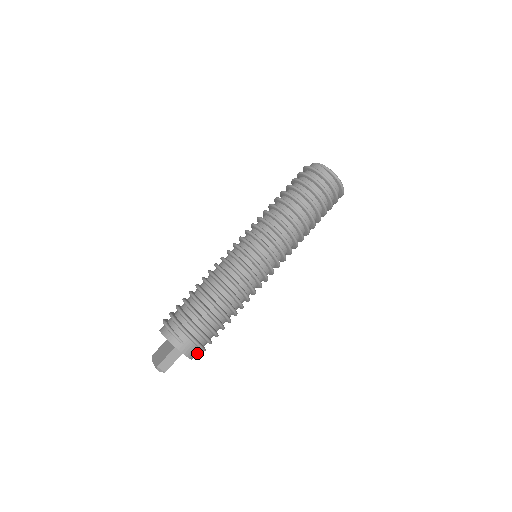
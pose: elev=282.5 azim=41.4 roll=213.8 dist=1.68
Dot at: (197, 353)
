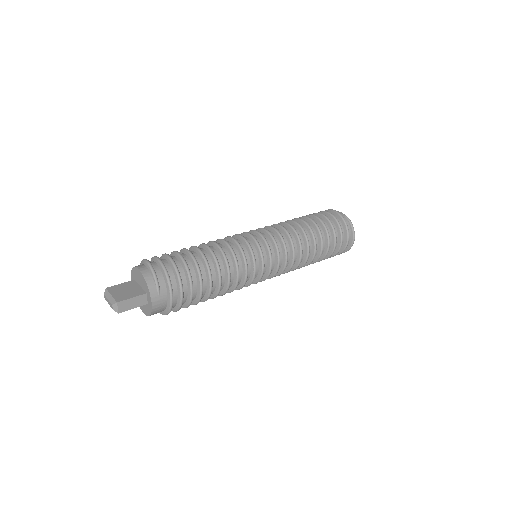
Dot at: (157, 312)
